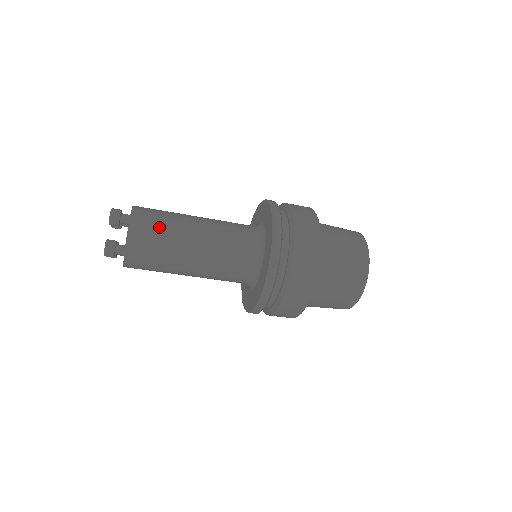
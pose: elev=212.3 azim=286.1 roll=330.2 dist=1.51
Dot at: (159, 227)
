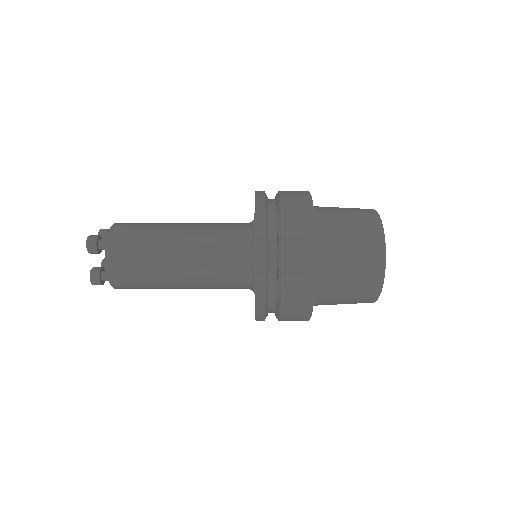
Dot at: (137, 252)
